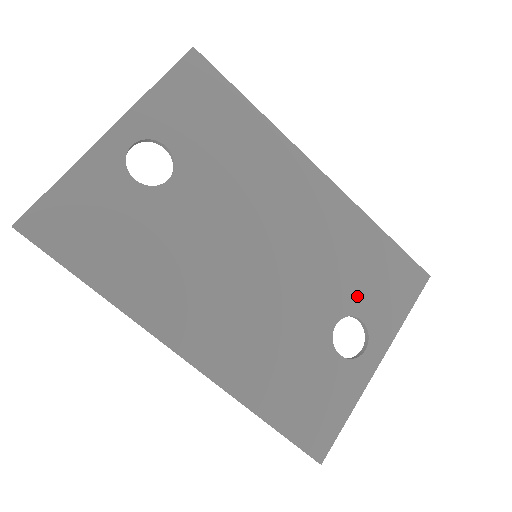
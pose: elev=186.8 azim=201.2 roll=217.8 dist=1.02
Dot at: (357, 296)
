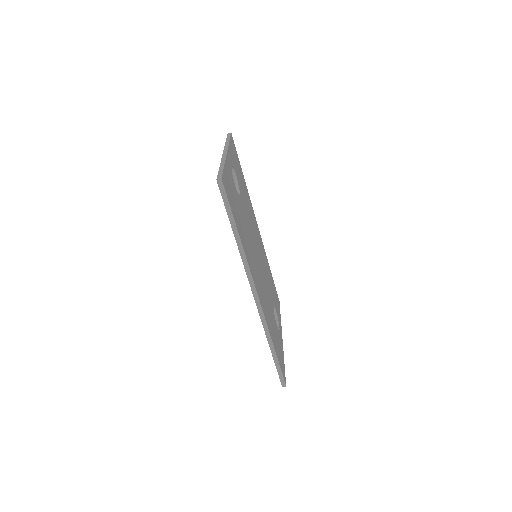
Dot at: (273, 298)
